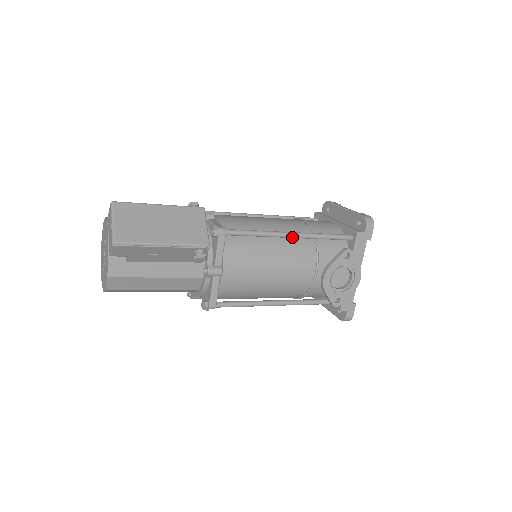
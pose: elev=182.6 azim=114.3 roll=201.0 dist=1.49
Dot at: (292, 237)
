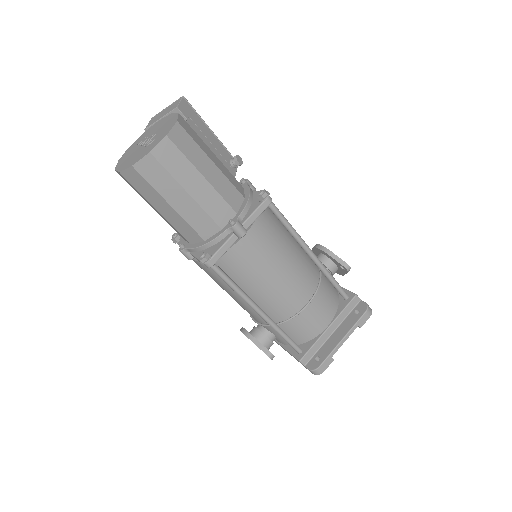
Dot at: occluded
